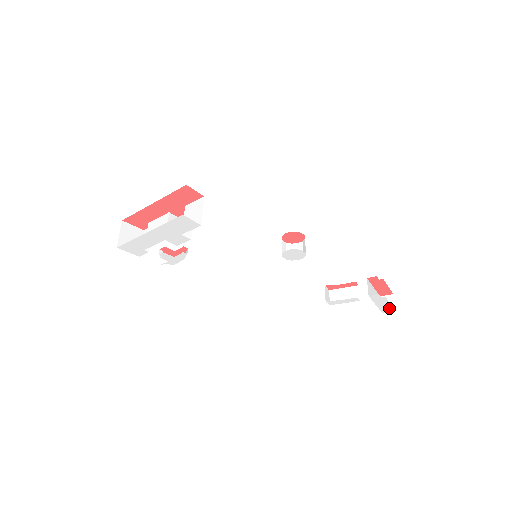
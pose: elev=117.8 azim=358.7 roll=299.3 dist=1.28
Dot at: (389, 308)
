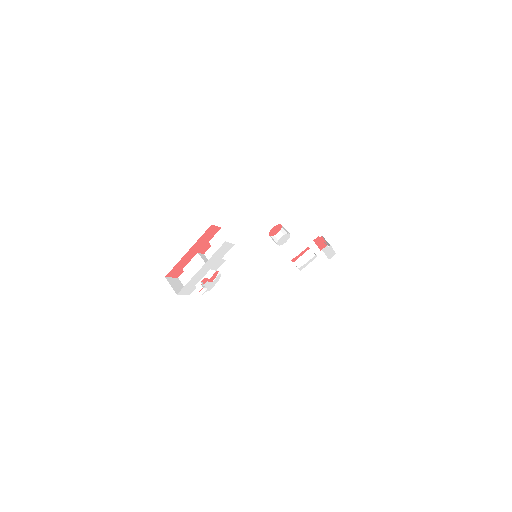
Dot at: (332, 253)
